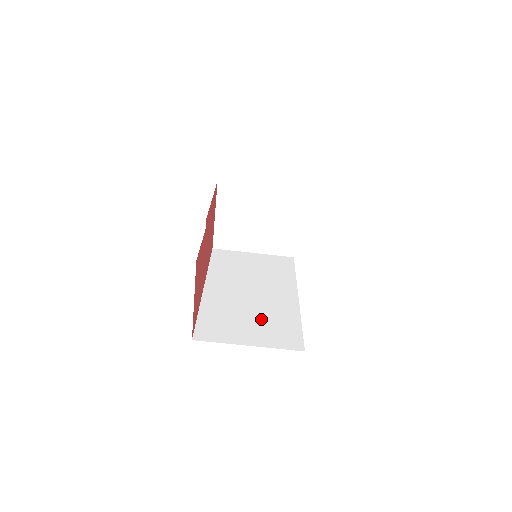
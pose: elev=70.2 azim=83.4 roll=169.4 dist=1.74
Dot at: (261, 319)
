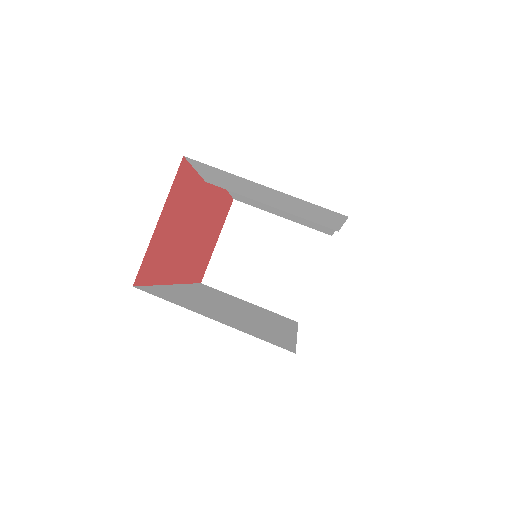
Dot at: (240, 319)
